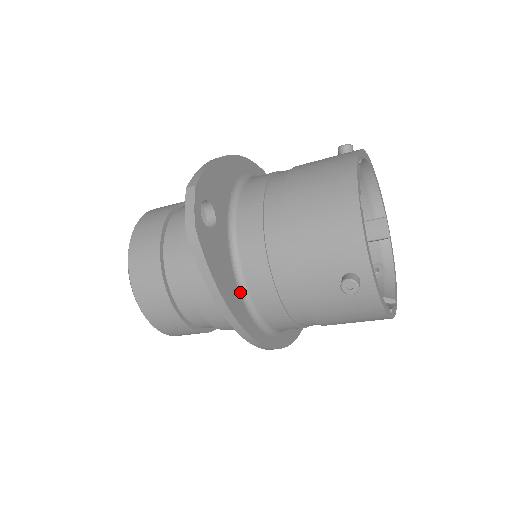
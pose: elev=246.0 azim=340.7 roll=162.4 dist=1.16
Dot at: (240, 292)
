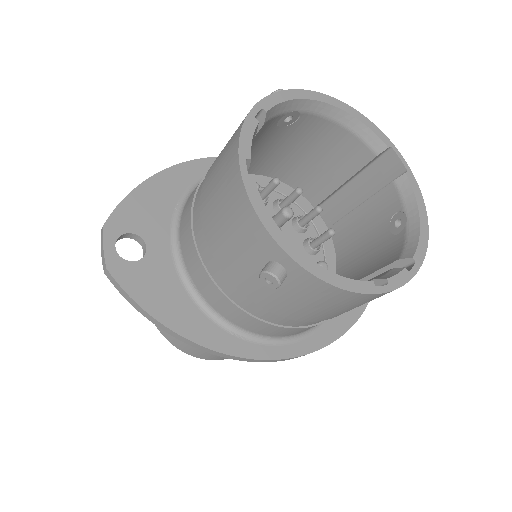
Dot at: (205, 312)
